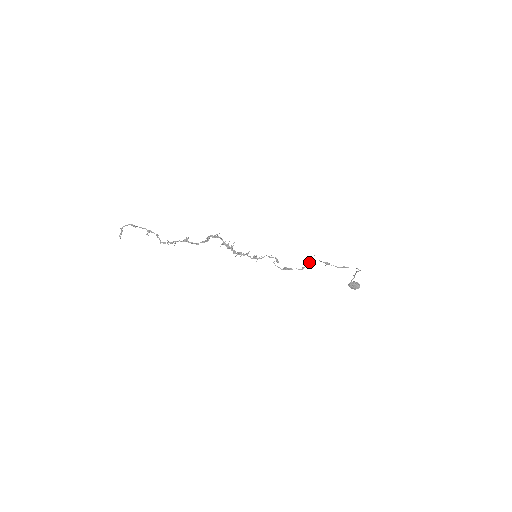
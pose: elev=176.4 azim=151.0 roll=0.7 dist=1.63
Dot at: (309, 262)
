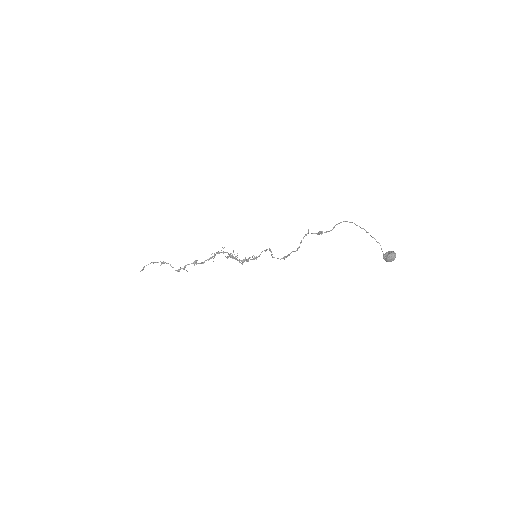
Dot at: occluded
